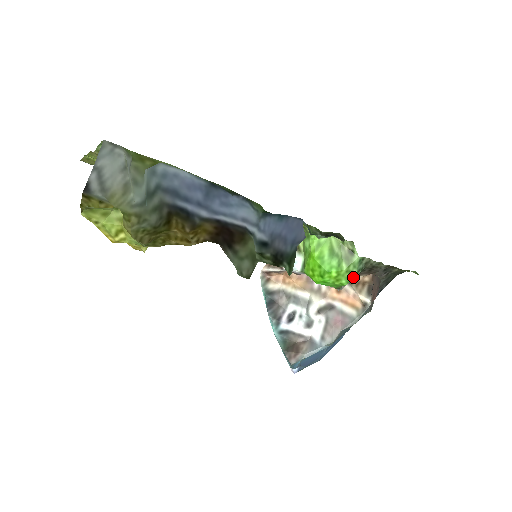
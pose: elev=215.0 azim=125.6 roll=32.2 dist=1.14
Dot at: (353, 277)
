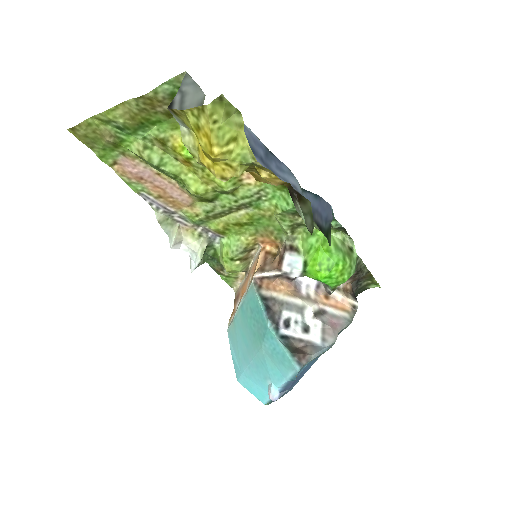
Dot at: (352, 273)
